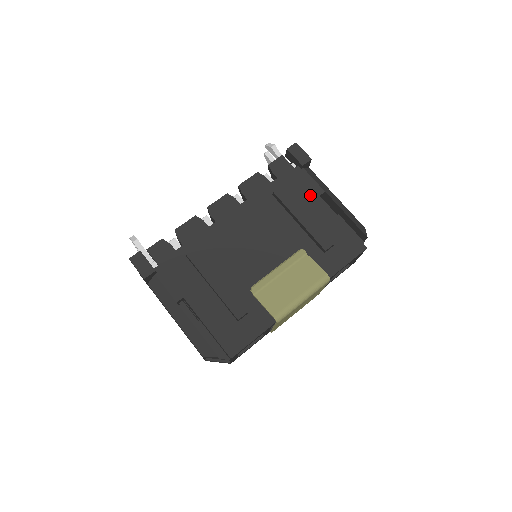
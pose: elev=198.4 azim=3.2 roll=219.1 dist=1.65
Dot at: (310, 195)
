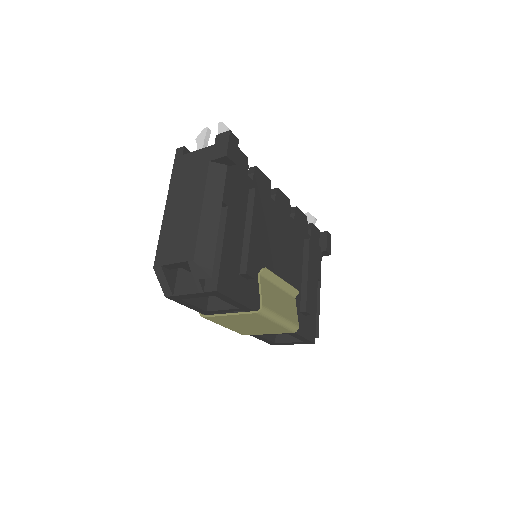
Dot at: (315, 271)
